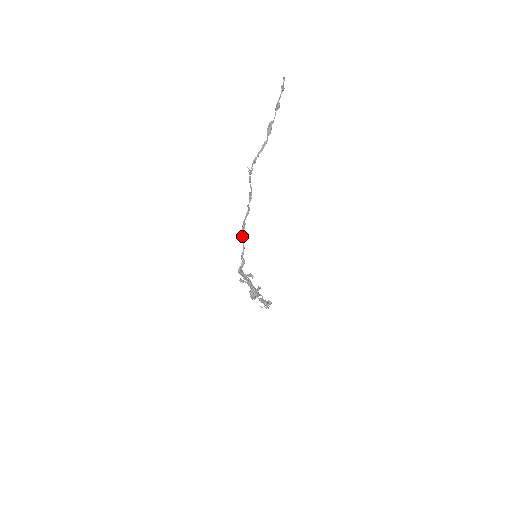
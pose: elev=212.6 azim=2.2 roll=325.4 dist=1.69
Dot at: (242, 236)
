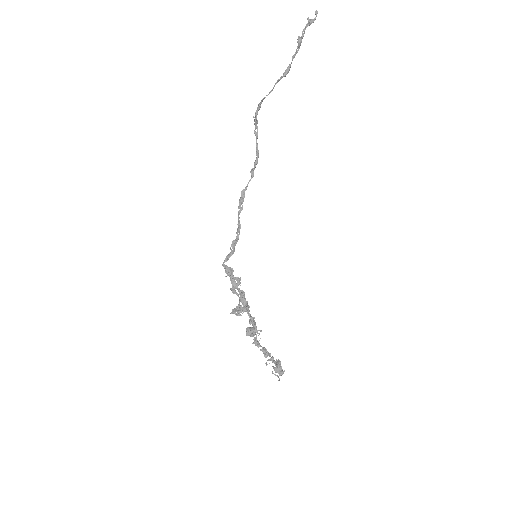
Dot at: (238, 214)
